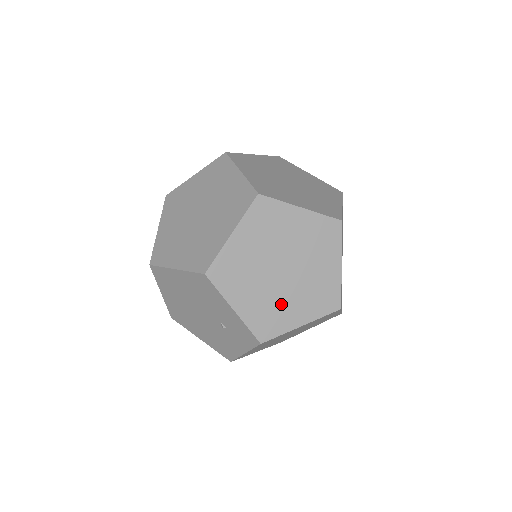
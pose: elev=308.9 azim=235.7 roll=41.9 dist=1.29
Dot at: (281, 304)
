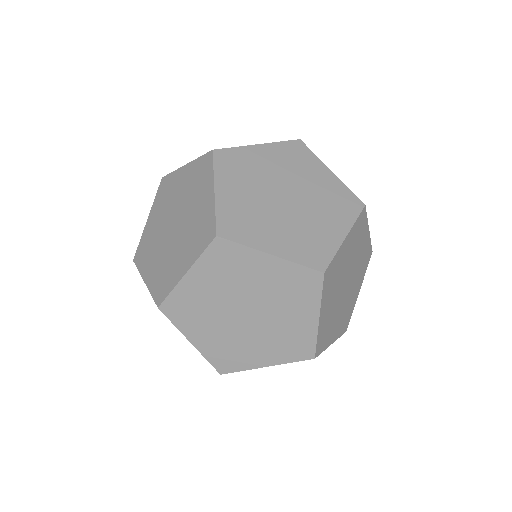
Dot at: (283, 328)
